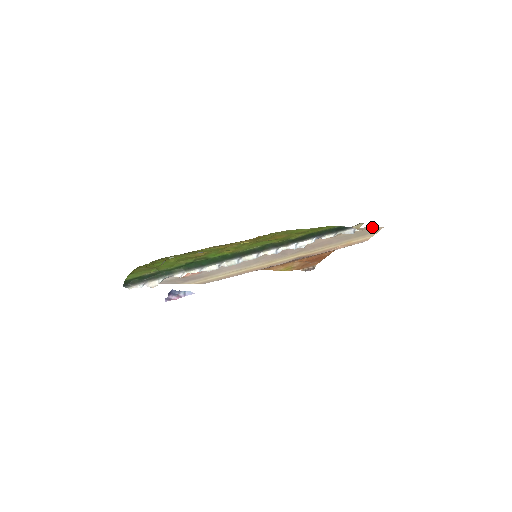
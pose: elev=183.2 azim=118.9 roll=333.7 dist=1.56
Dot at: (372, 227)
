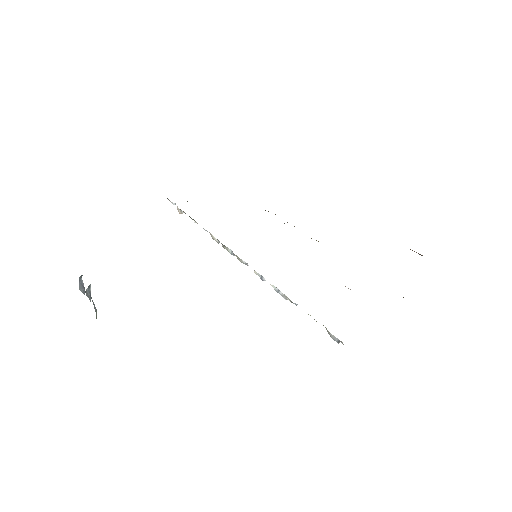
Dot at: occluded
